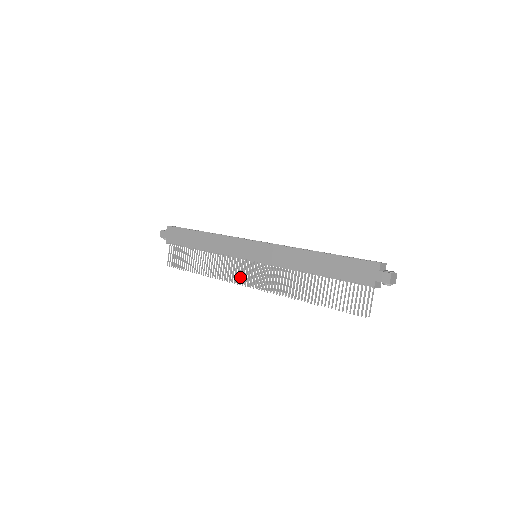
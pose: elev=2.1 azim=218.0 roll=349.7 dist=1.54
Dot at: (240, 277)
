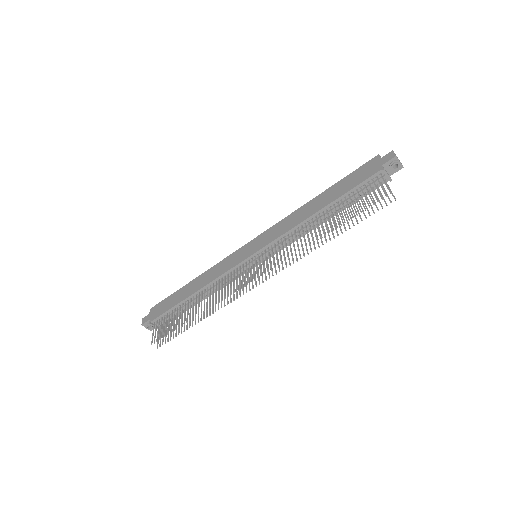
Dot at: (243, 280)
